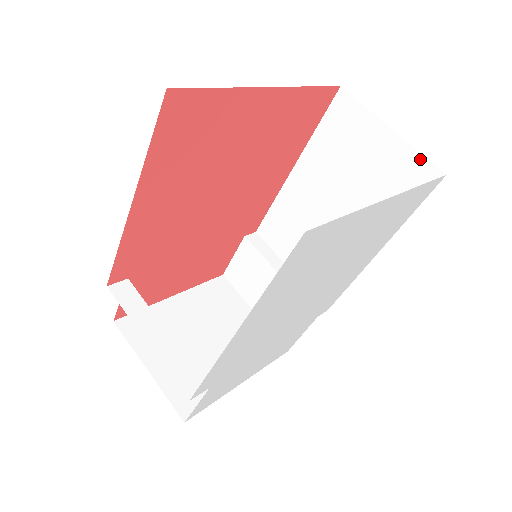
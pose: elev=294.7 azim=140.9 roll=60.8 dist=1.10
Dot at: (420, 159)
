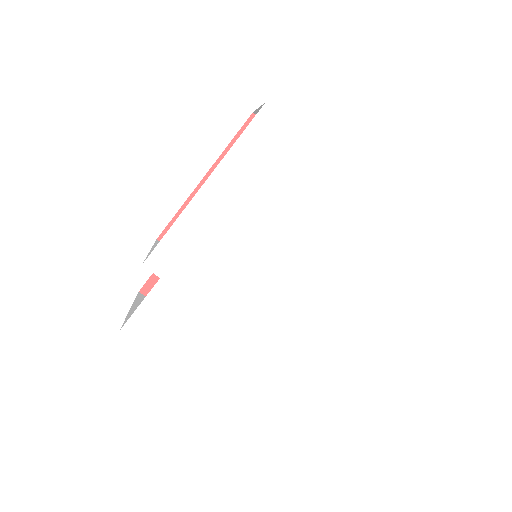
Dot at: occluded
